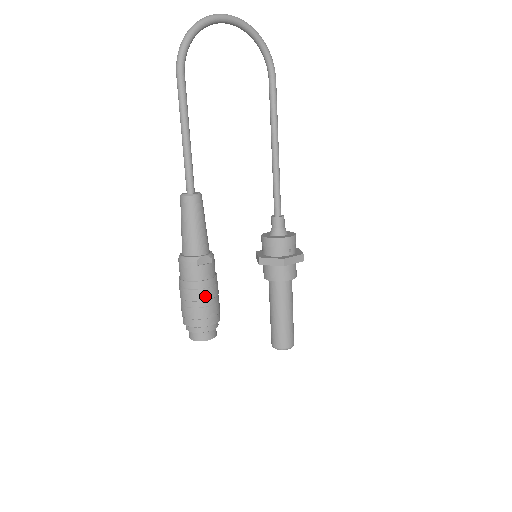
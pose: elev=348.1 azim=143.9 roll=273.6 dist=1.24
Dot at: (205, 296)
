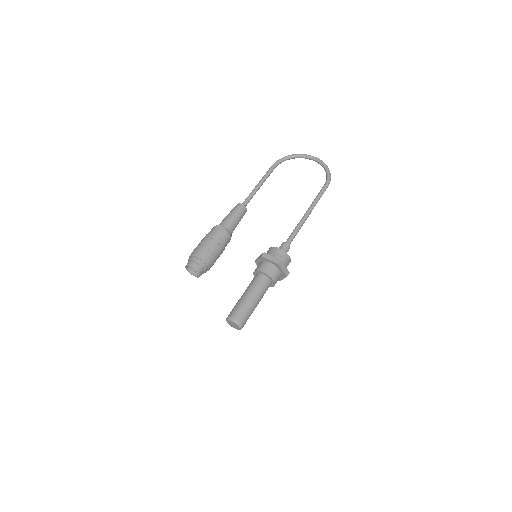
Dot at: (206, 241)
